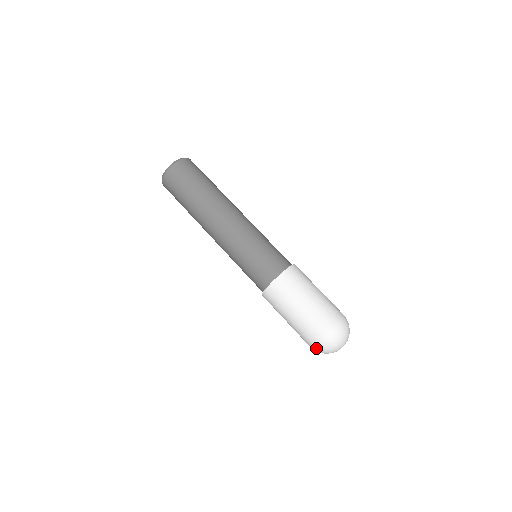
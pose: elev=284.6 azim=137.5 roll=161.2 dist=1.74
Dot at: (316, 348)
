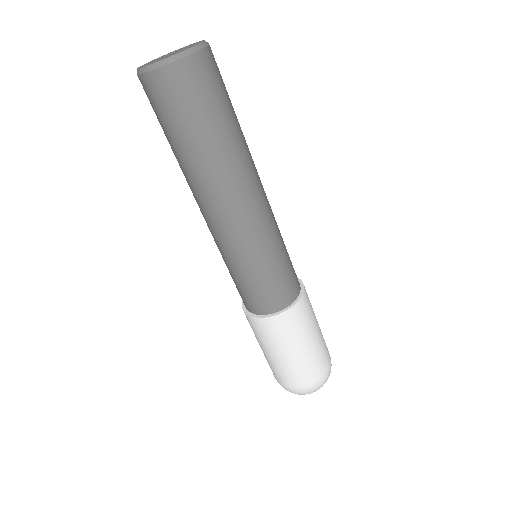
Dot at: occluded
